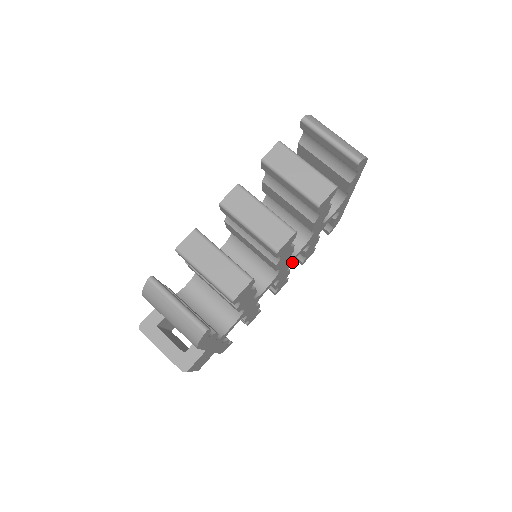
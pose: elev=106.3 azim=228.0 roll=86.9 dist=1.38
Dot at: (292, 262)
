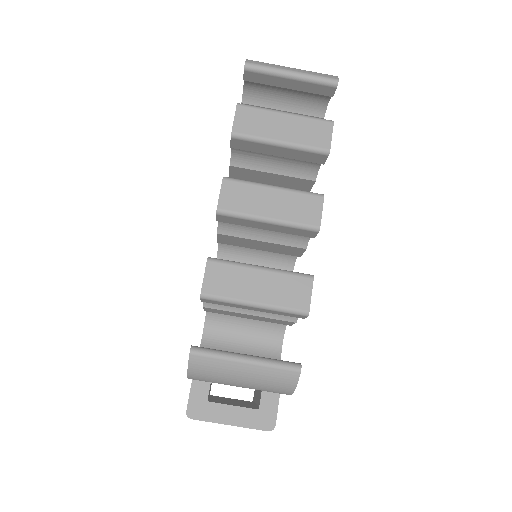
Dot at: occluded
